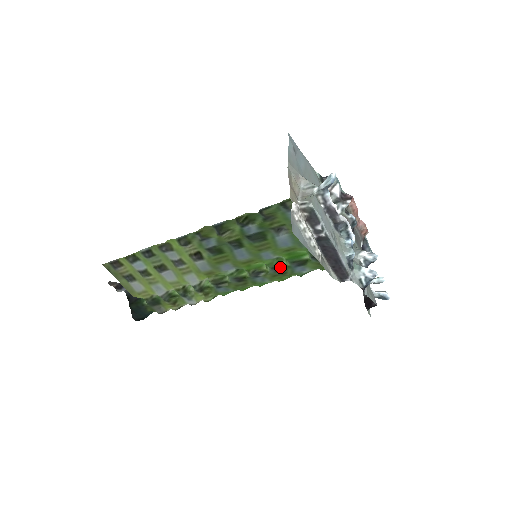
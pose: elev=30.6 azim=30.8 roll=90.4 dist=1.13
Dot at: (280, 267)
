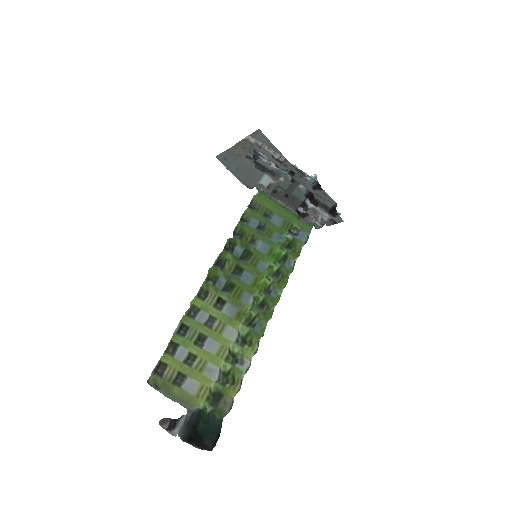
Dot at: (276, 272)
